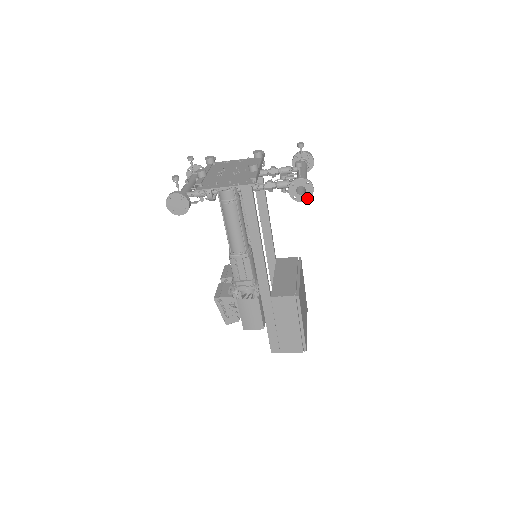
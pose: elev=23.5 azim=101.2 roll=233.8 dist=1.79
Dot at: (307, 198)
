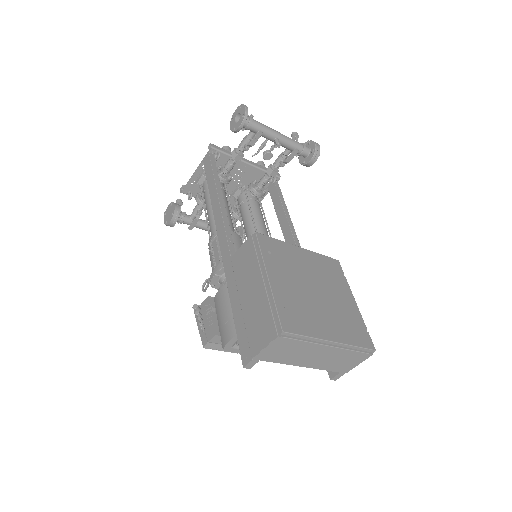
Dot at: (243, 119)
